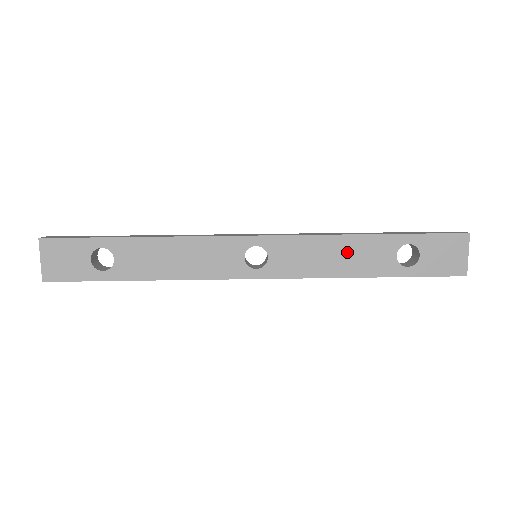
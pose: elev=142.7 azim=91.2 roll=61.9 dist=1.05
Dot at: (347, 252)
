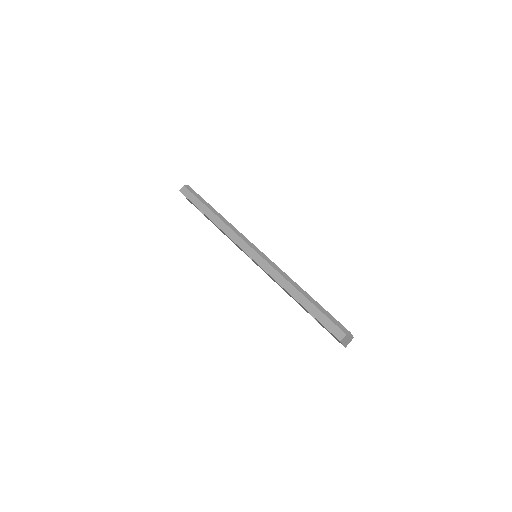
Dot at: occluded
